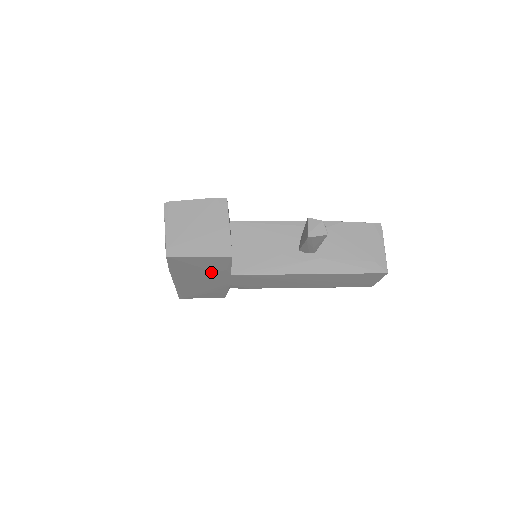
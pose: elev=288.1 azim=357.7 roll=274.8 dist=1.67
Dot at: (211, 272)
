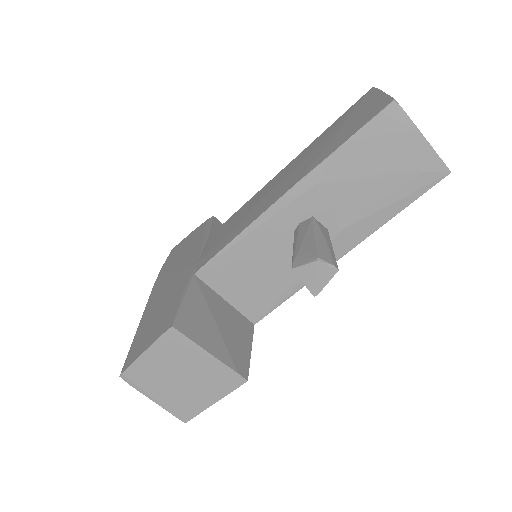
Dot at: occluded
